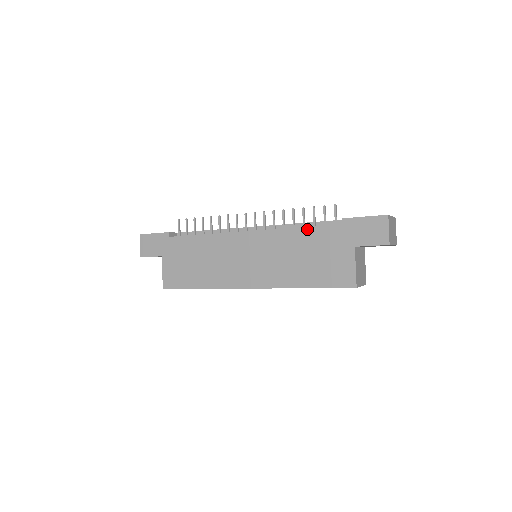
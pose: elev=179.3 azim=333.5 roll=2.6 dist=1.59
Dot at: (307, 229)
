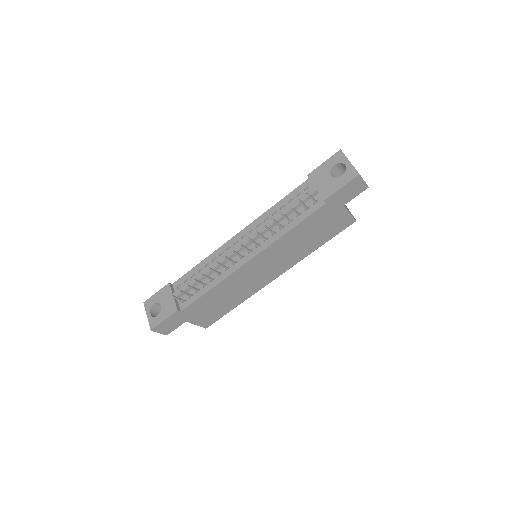
Dot at: (300, 225)
